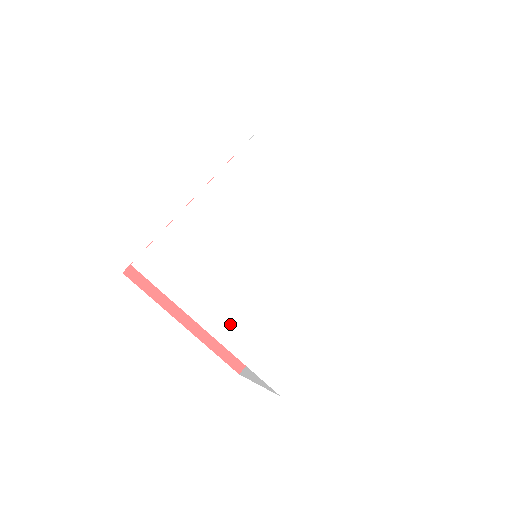
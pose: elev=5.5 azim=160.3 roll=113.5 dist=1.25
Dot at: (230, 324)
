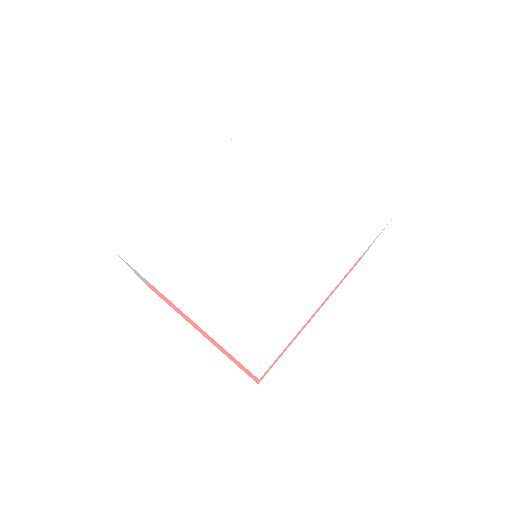
Dot at: (206, 305)
